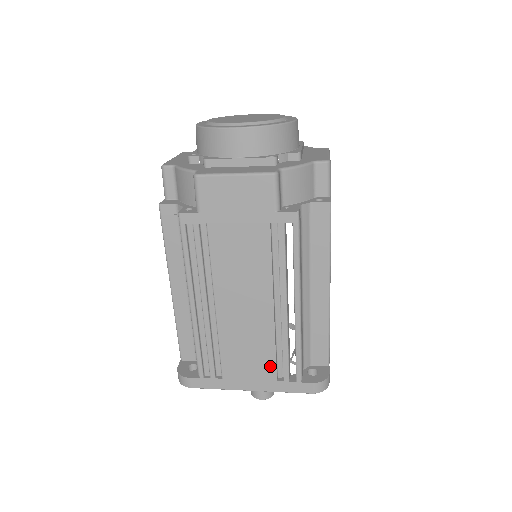
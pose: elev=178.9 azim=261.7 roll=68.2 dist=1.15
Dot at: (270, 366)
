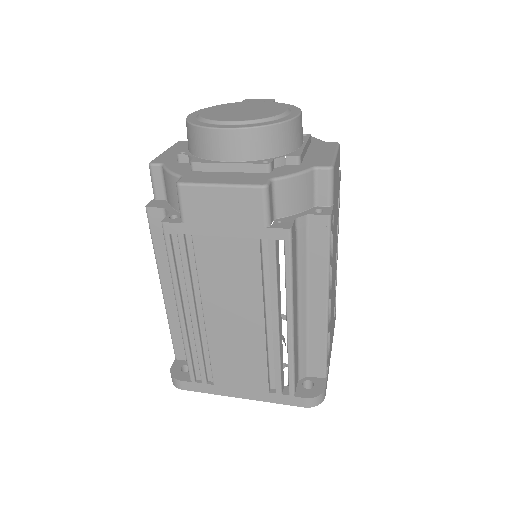
Dot at: (262, 378)
